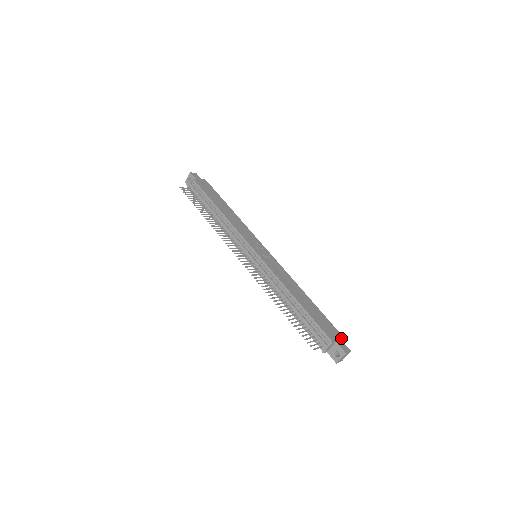
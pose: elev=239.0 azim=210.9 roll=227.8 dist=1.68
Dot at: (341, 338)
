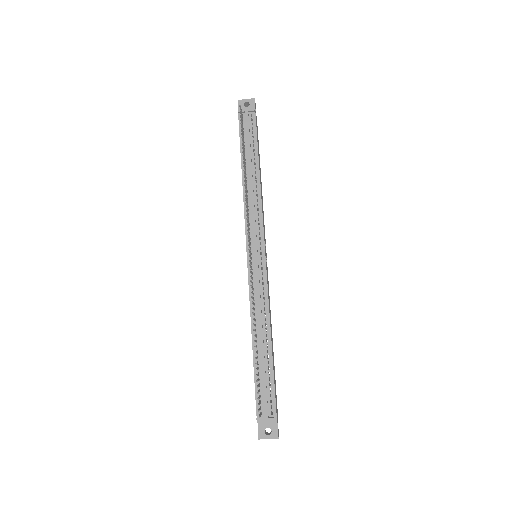
Dot at: occluded
